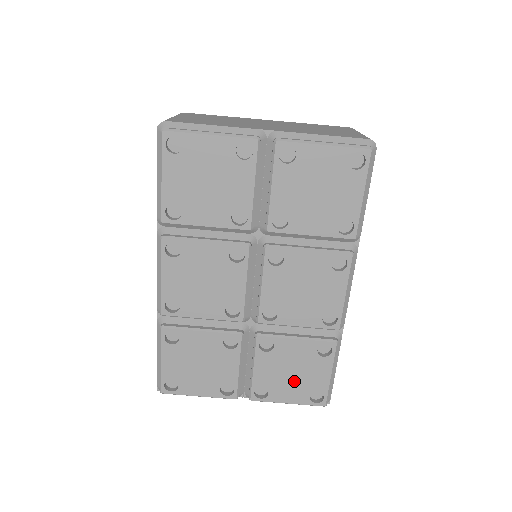
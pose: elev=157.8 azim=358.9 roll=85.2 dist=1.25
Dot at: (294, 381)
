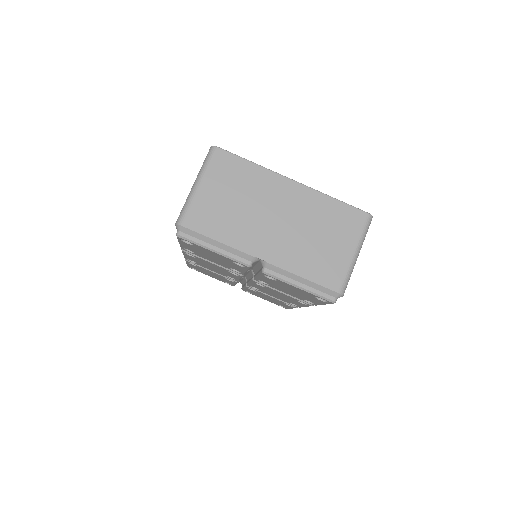
Dot at: (269, 299)
